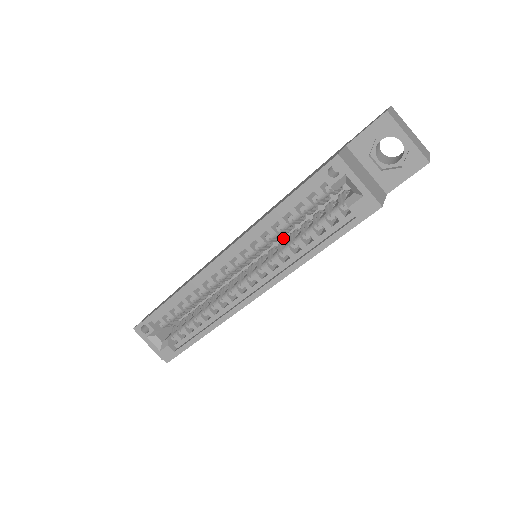
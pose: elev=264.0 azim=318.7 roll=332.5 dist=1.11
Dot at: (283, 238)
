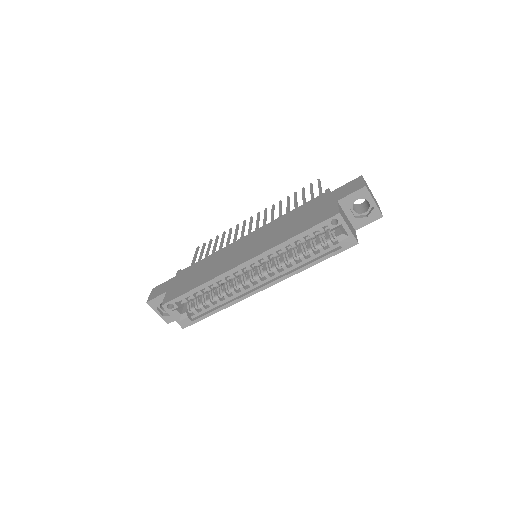
Dot at: occluded
